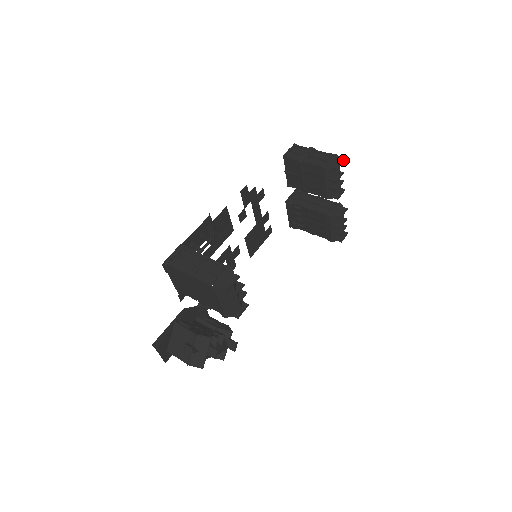
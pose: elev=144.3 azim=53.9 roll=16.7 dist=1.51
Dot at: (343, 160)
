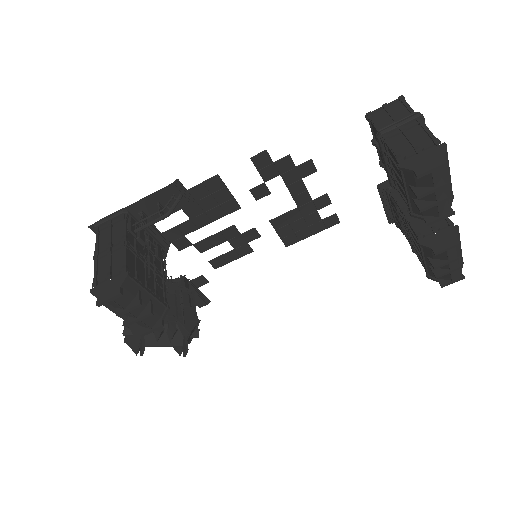
Dot at: (445, 162)
